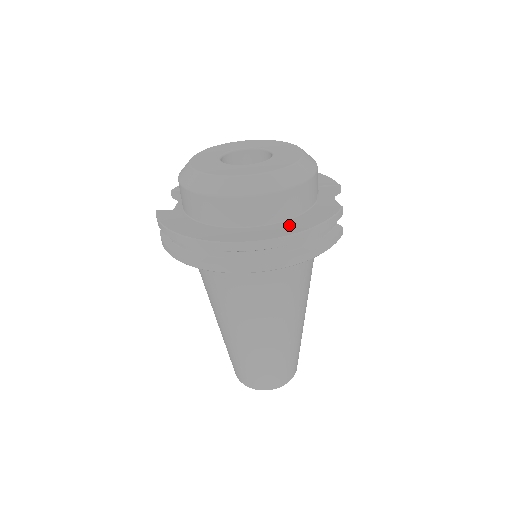
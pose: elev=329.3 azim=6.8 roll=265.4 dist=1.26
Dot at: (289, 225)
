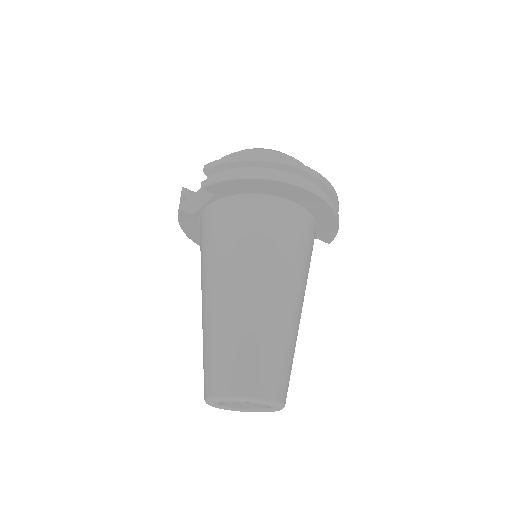
Dot at: occluded
